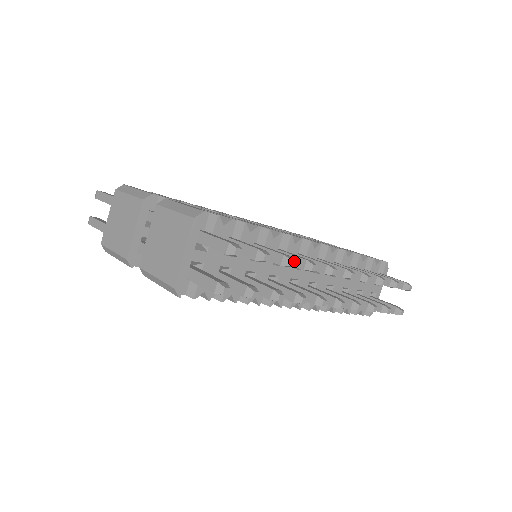
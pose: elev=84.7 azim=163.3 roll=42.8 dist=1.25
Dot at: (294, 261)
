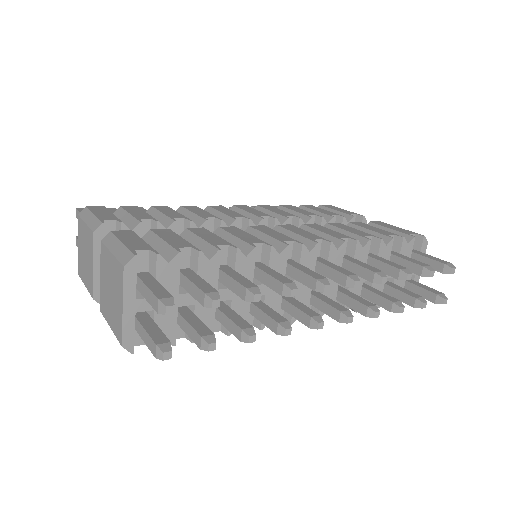
Dot at: (260, 294)
